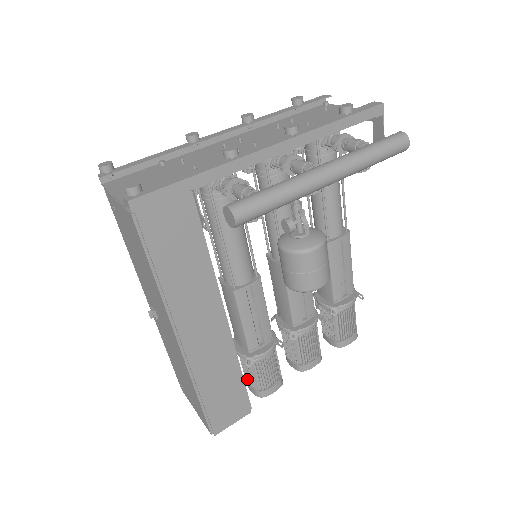
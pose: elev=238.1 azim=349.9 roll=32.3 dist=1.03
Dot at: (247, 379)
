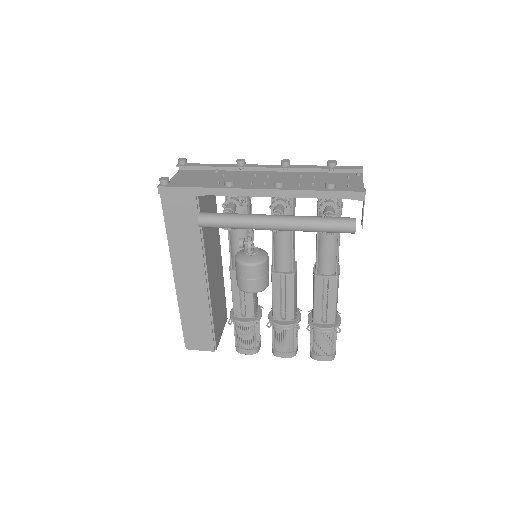
Dot at: occluded
